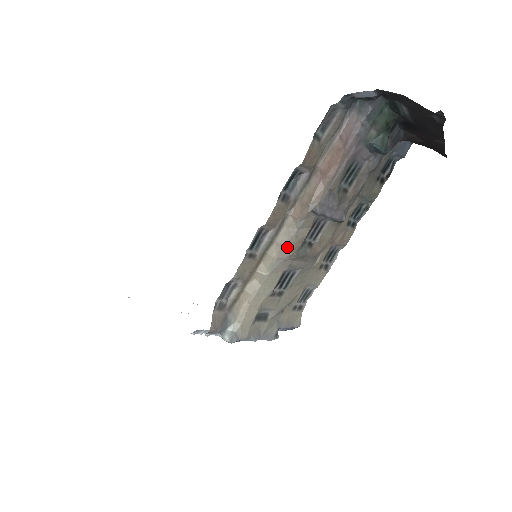
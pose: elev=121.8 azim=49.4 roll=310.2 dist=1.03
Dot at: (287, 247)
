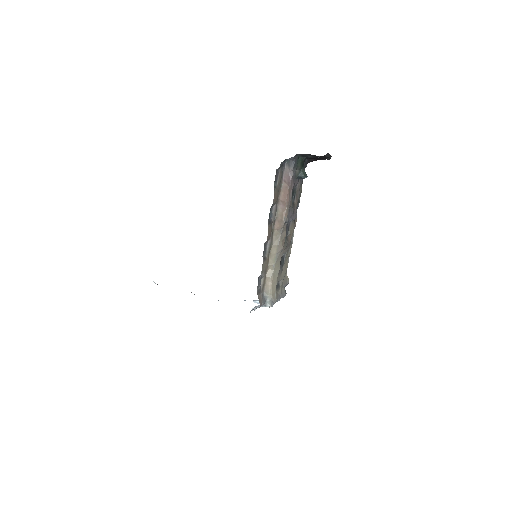
Dot at: (279, 245)
